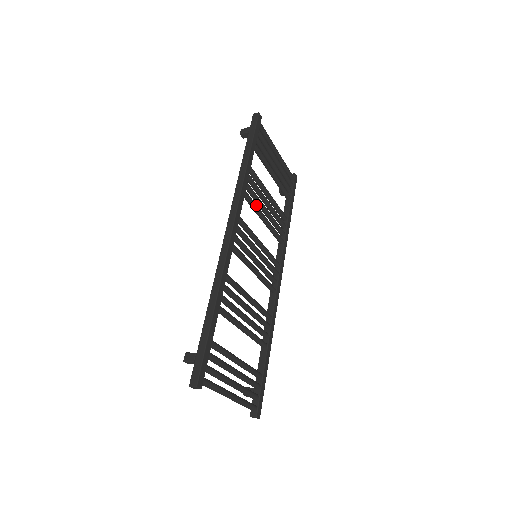
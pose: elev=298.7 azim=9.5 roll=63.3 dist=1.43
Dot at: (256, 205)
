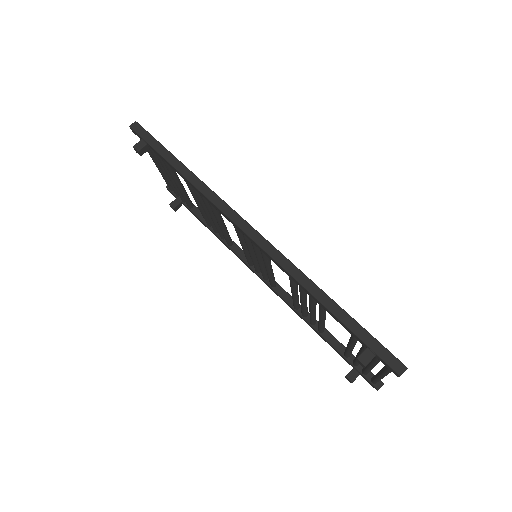
Dot at: occluded
